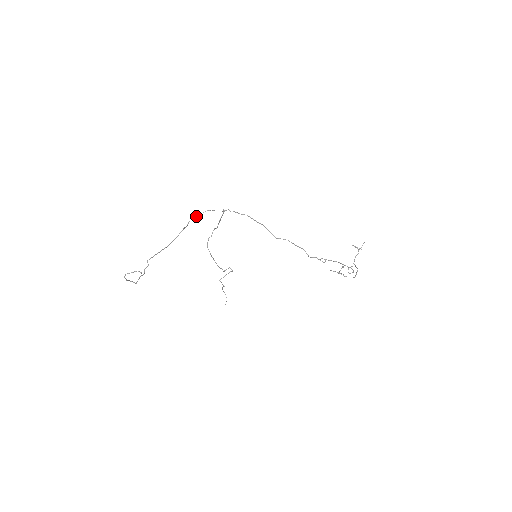
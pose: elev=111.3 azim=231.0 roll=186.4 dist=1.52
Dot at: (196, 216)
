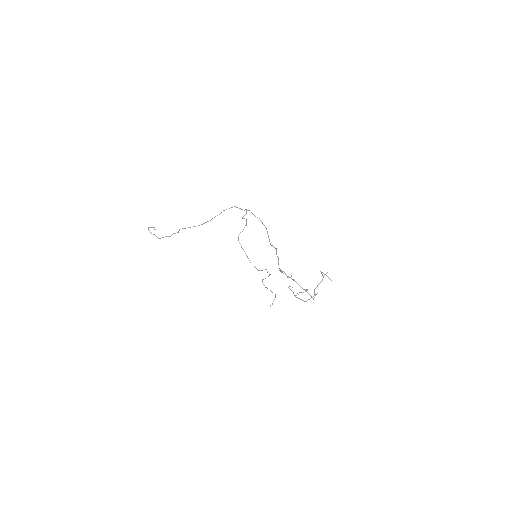
Dot at: occluded
